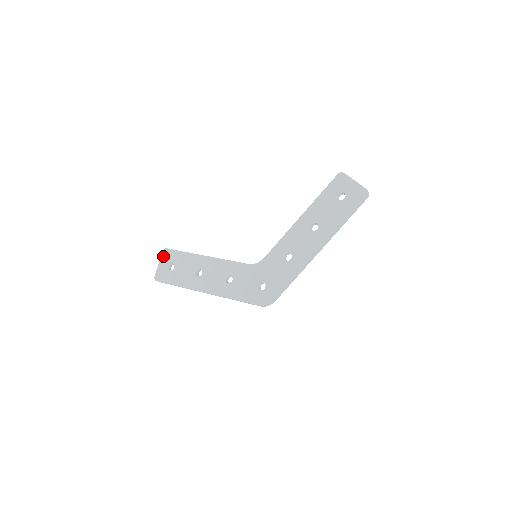
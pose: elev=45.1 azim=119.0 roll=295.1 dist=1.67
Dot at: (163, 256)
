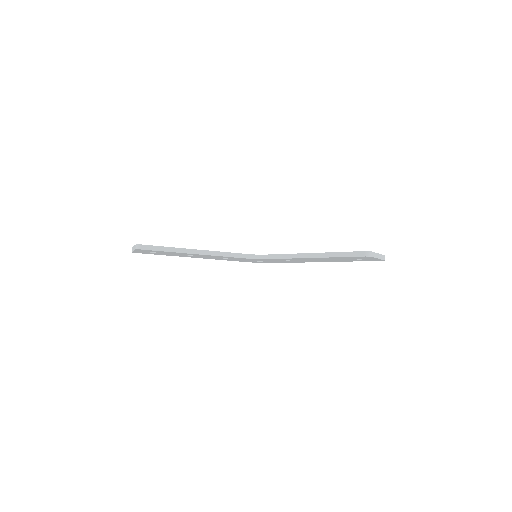
Dot at: occluded
